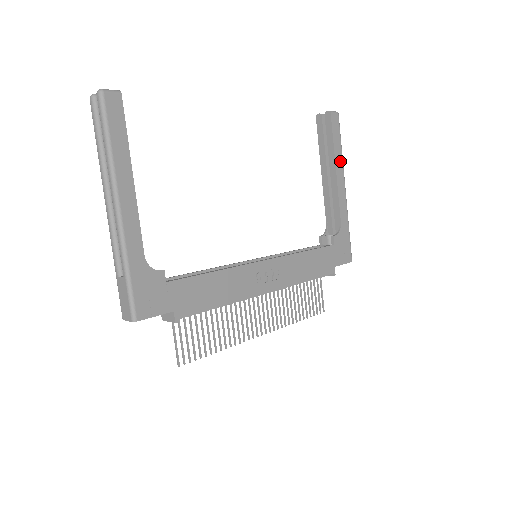
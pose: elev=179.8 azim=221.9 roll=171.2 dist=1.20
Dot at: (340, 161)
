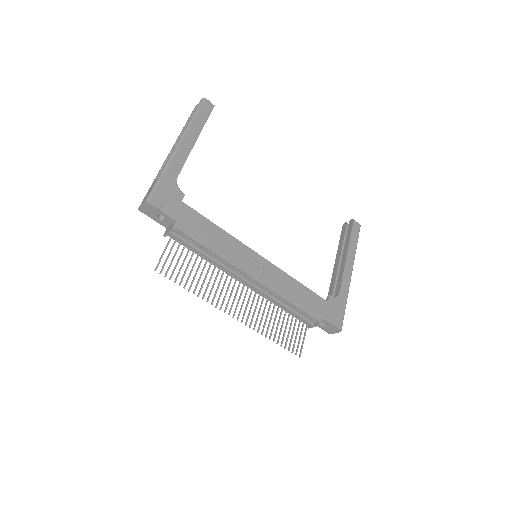
Dot at: (352, 253)
